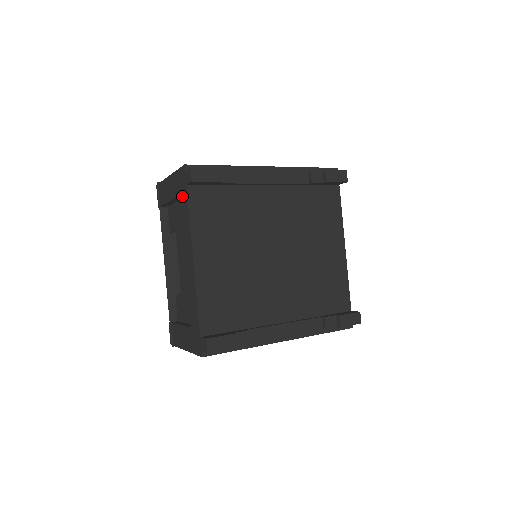
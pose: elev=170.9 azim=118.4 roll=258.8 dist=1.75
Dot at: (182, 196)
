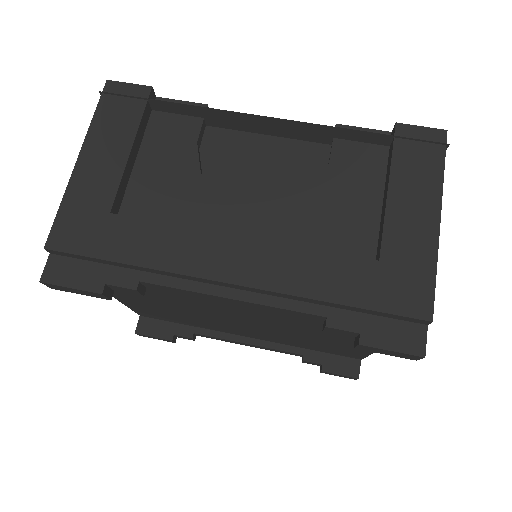
Dot at: occluded
